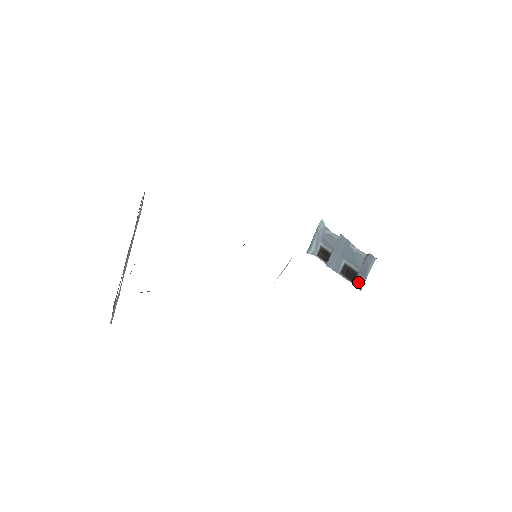
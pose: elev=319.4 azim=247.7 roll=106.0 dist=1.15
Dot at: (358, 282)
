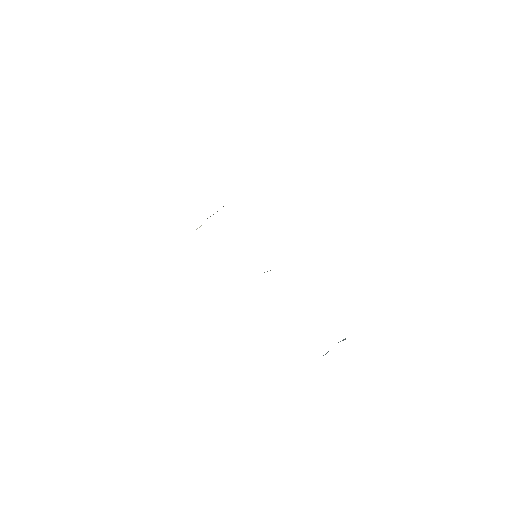
Dot at: occluded
